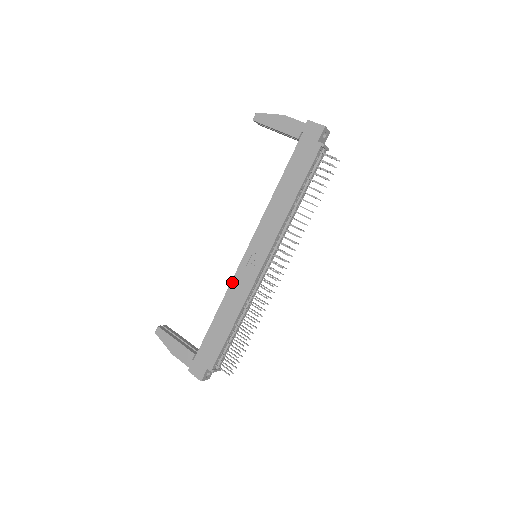
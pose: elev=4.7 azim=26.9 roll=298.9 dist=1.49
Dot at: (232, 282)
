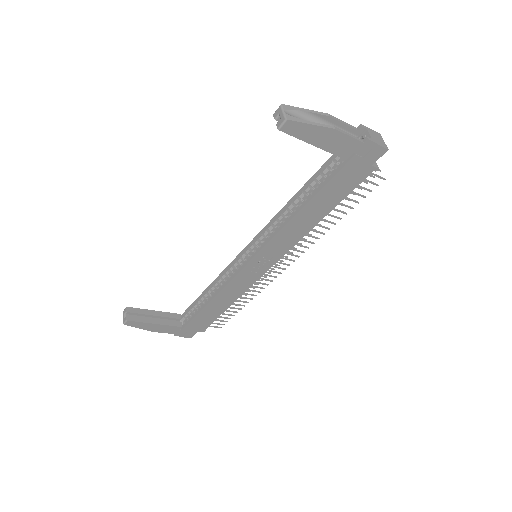
Dot at: (229, 283)
